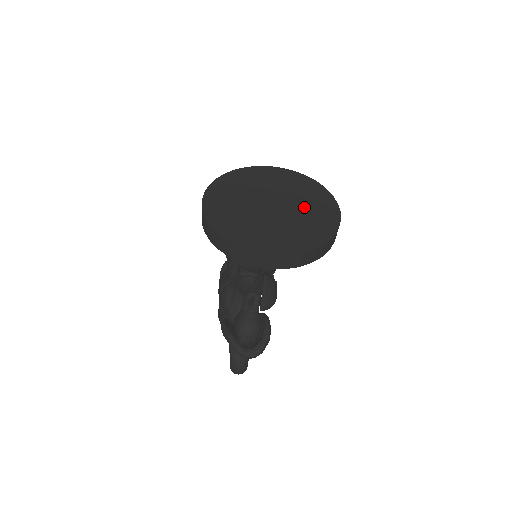
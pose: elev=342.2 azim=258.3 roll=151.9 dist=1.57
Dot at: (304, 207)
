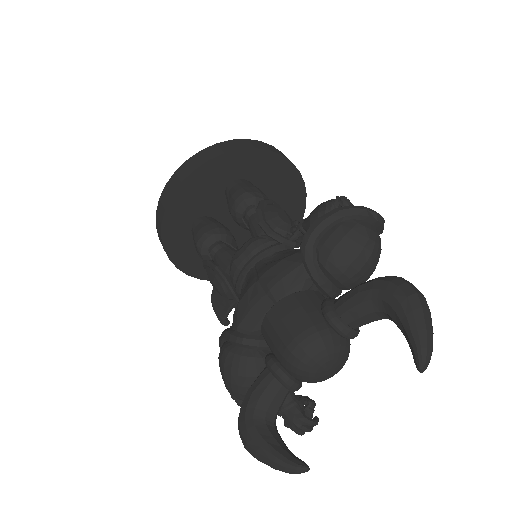
Dot at: occluded
